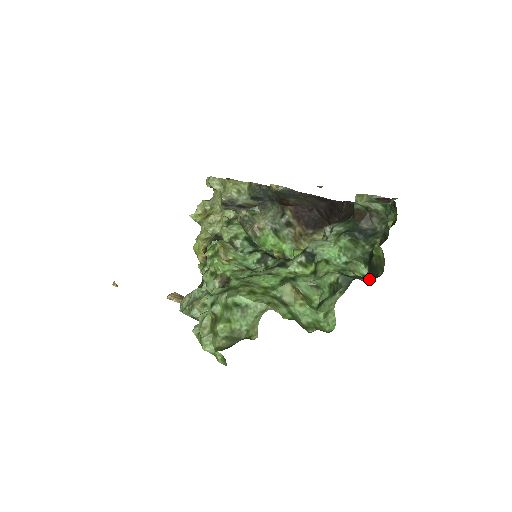
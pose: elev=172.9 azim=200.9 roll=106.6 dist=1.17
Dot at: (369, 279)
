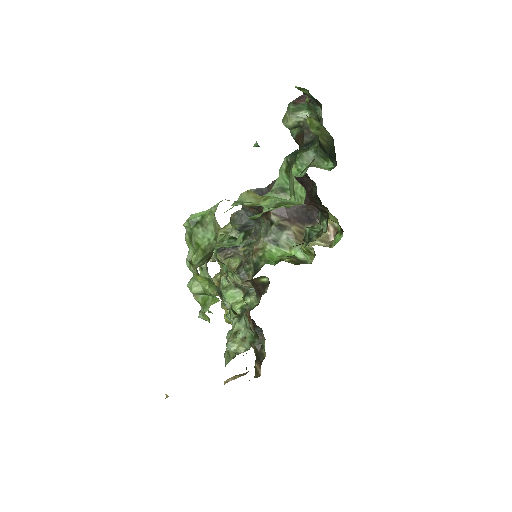
Dot at: (335, 165)
